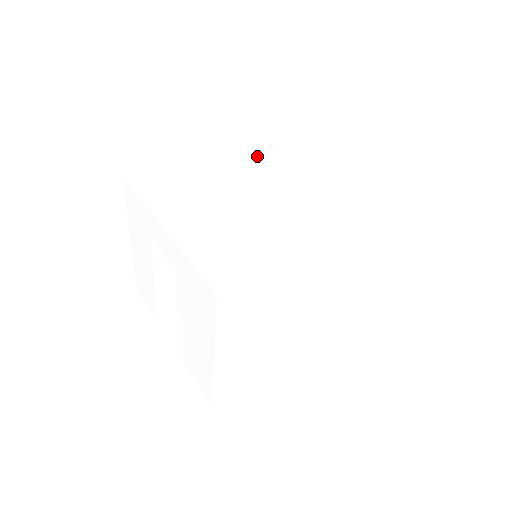
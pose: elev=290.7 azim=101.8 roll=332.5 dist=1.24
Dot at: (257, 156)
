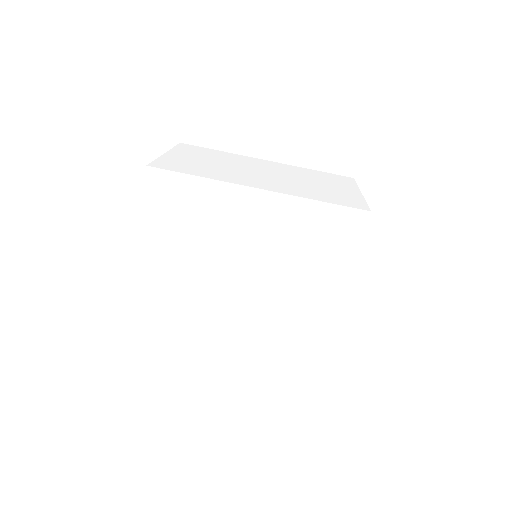
Dot at: (245, 221)
